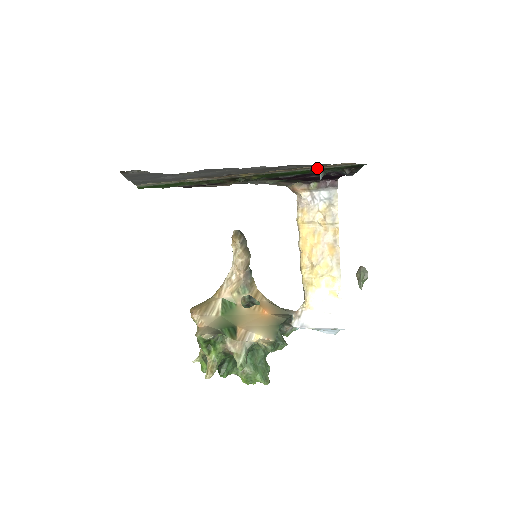
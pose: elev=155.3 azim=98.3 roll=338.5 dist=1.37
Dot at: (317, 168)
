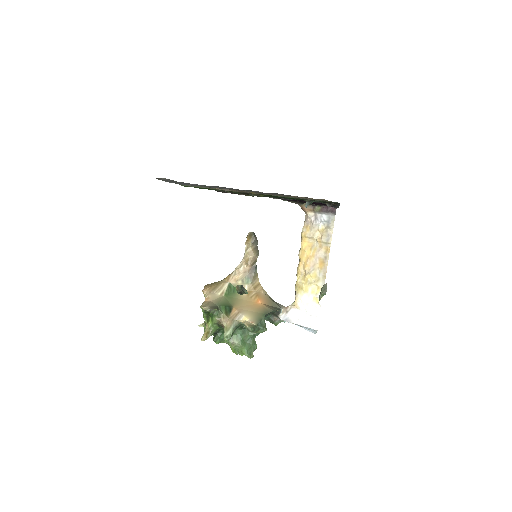
Dot at: (302, 198)
